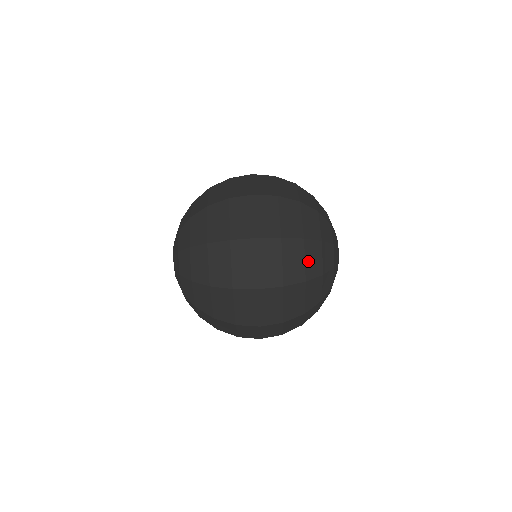
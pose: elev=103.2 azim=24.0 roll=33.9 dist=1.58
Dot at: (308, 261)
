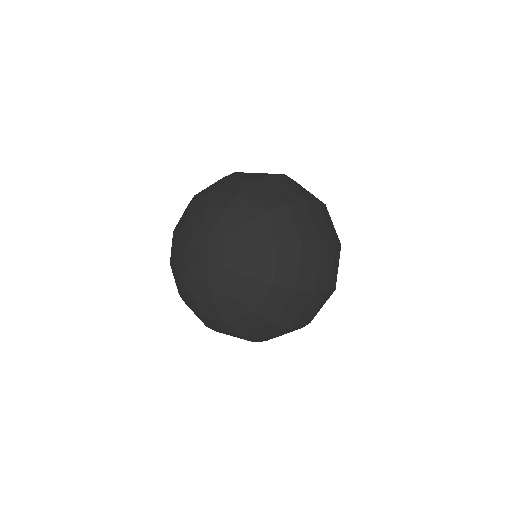
Dot at: occluded
